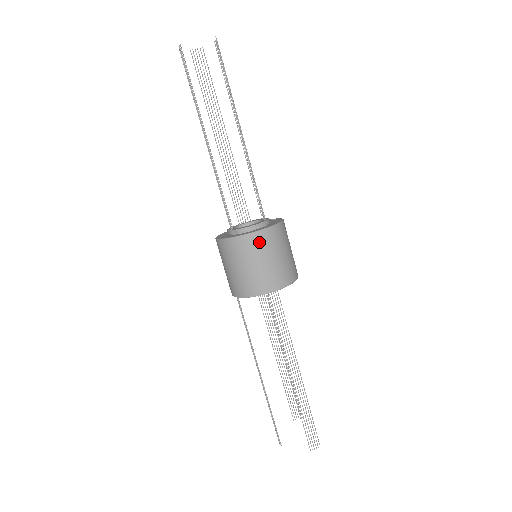
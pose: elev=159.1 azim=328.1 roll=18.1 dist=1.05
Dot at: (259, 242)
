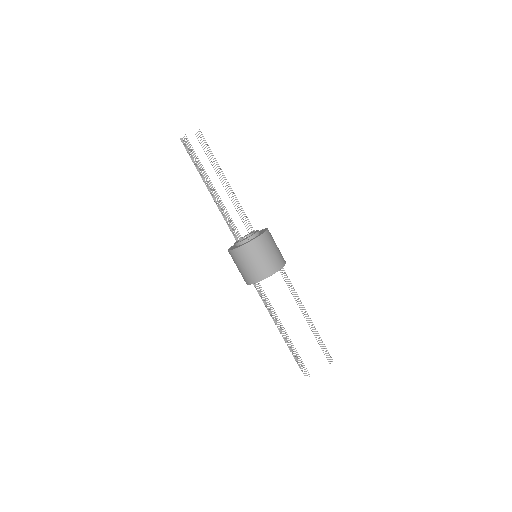
Dot at: (267, 239)
